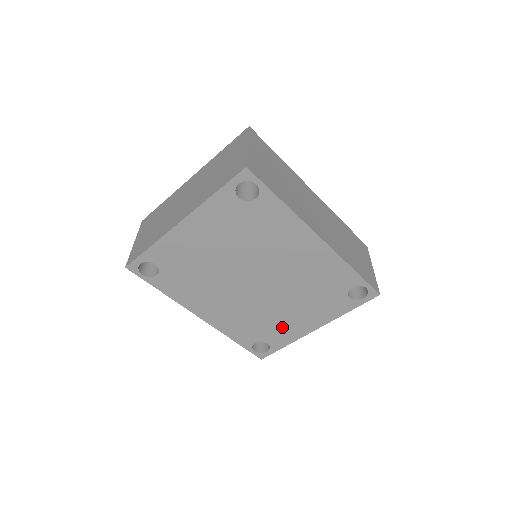
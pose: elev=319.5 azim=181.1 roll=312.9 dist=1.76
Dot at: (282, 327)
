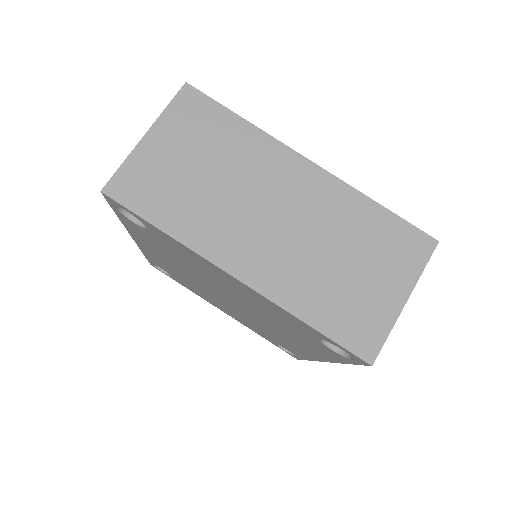
Dot at: (200, 293)
